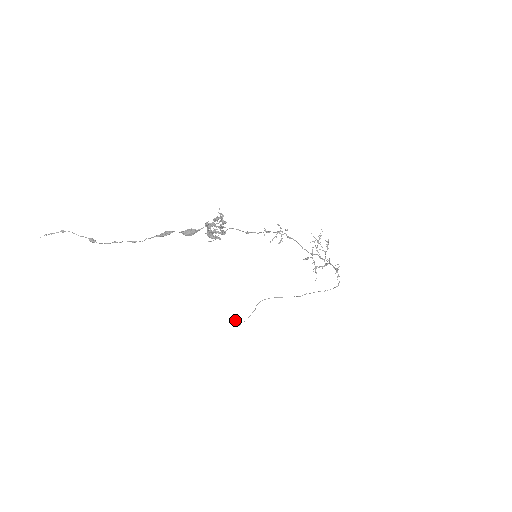
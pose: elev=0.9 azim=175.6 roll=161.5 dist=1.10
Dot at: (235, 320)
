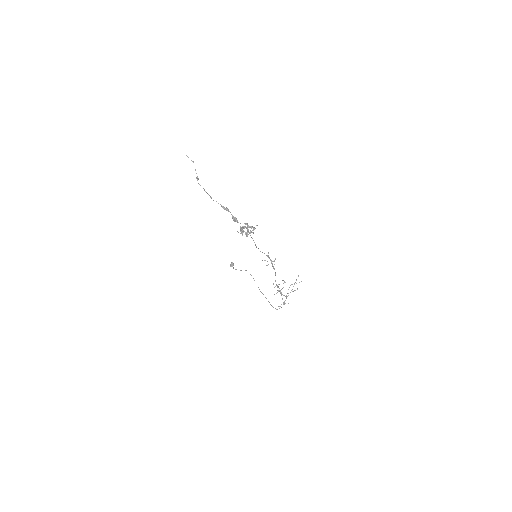
Dot at: (232, 262)
